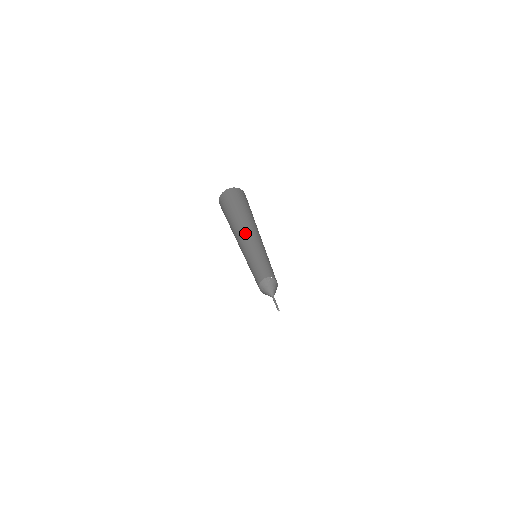
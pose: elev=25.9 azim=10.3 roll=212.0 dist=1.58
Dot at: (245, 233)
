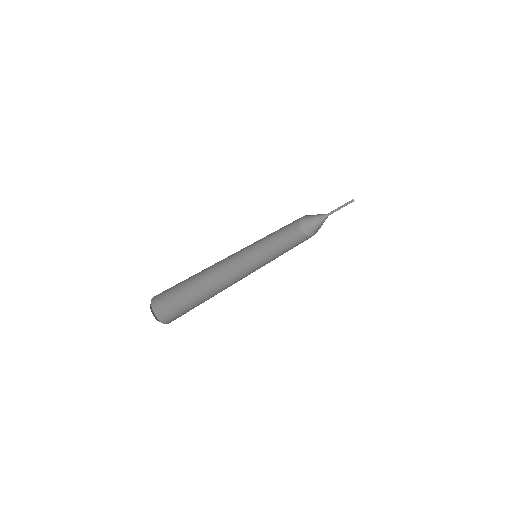
Dot at: (225, 258)
